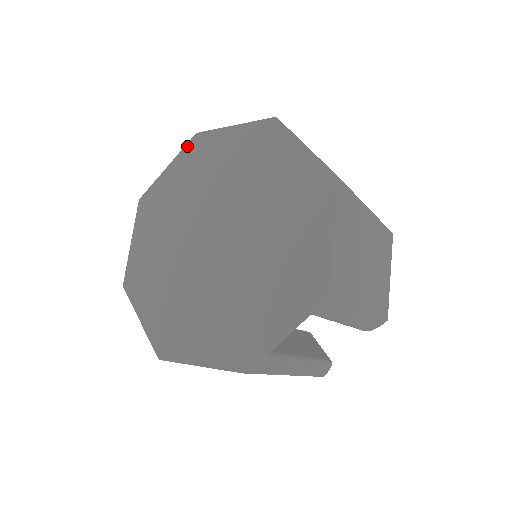
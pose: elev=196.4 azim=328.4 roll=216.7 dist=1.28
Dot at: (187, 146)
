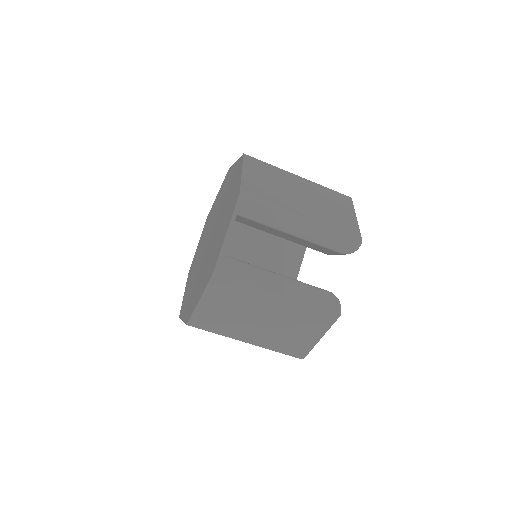
Dot at: (204, 226)
